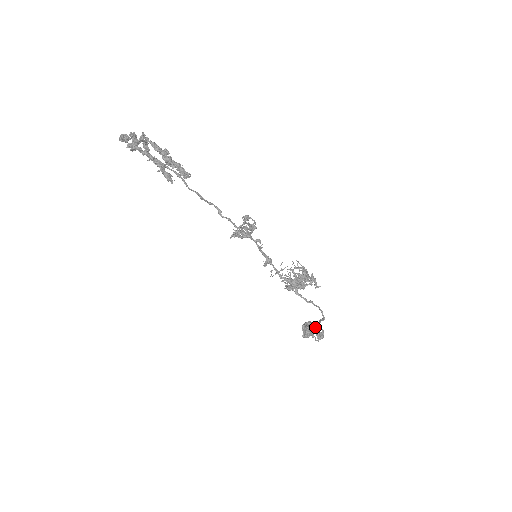
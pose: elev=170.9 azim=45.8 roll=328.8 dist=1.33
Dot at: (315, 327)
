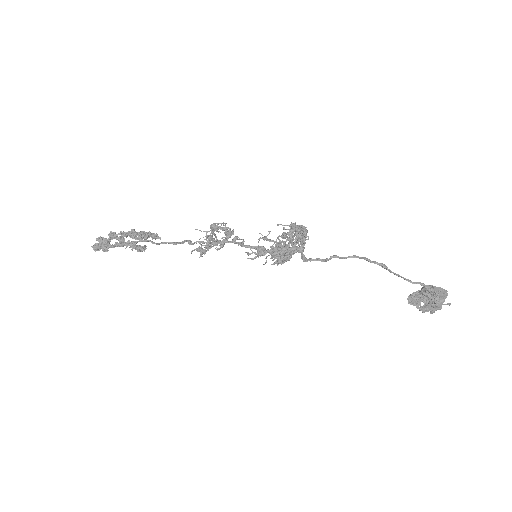
Dot at: occluded
